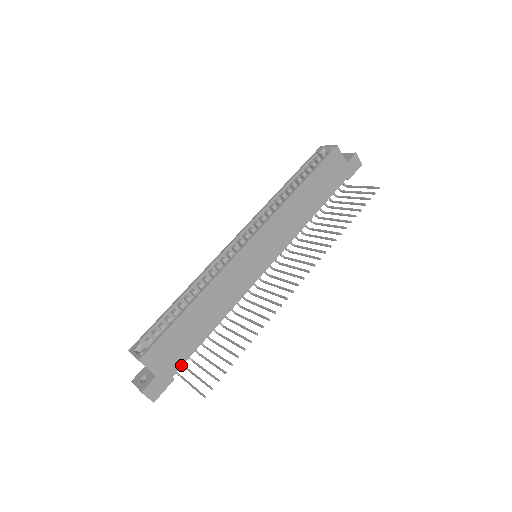
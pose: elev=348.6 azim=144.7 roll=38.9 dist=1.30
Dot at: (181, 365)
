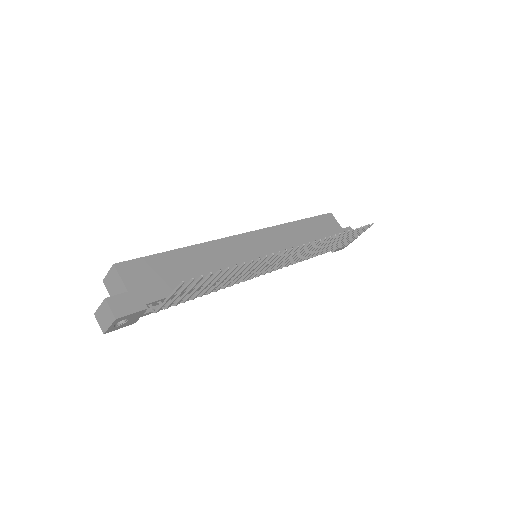
Dot at: (159, 298)
